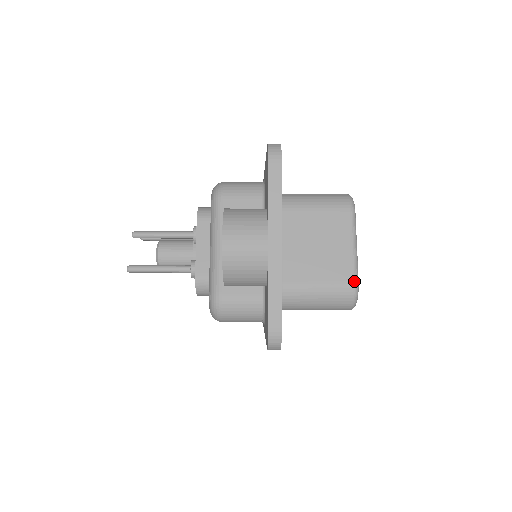
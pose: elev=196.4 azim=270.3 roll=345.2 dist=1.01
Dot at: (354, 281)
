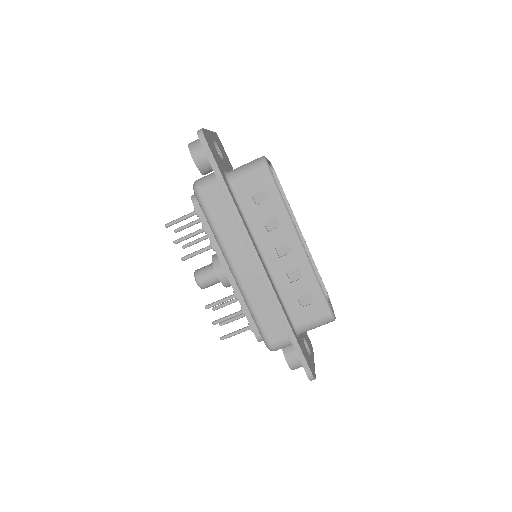
Dot at: (263, 156)
